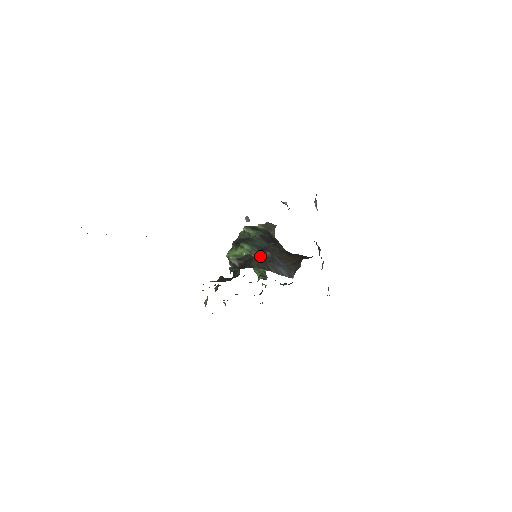
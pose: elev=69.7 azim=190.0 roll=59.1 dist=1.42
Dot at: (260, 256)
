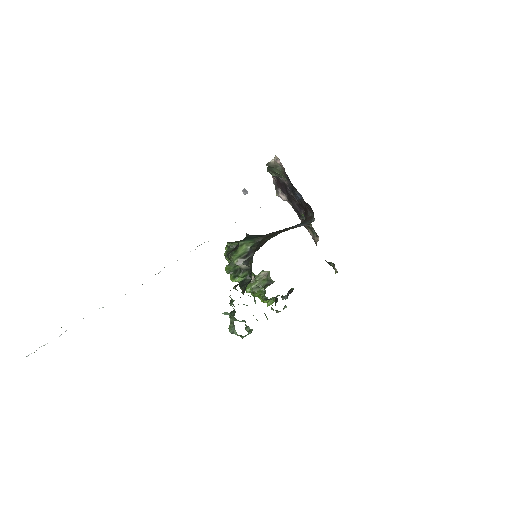
Dot at: (267, 235)
